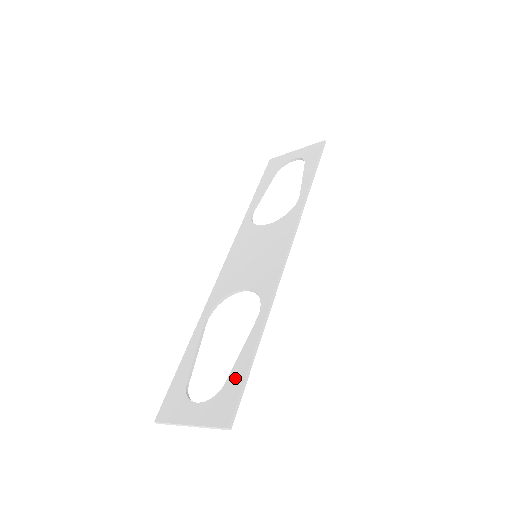
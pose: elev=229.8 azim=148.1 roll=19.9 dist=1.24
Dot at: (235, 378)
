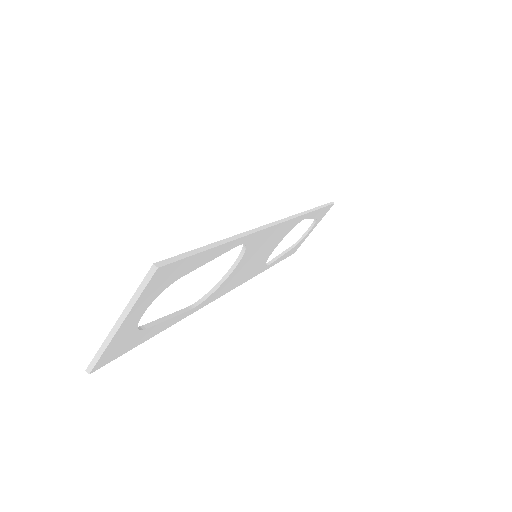
Dot at: occluded
